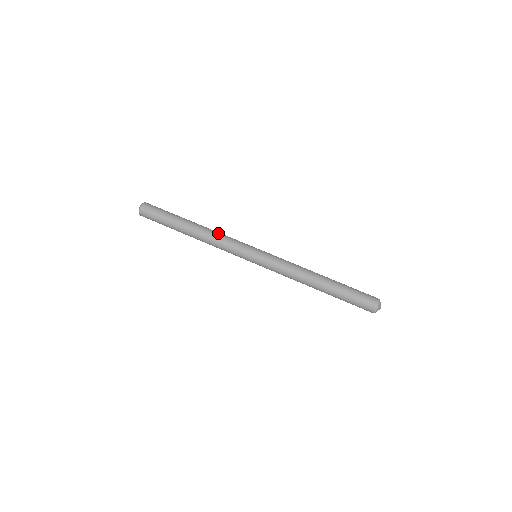
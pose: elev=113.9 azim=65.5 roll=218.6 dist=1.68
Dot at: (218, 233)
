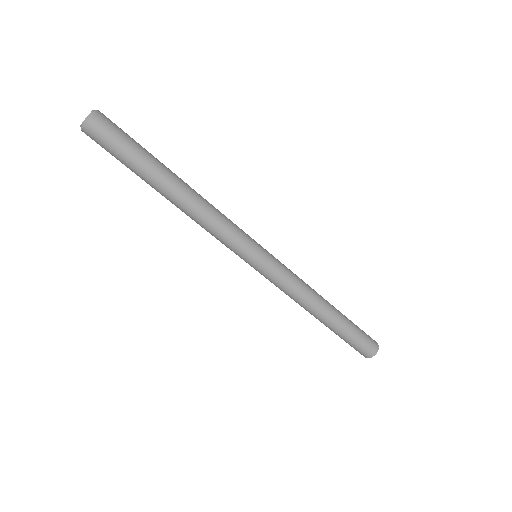
Dot at: (204, 222)
